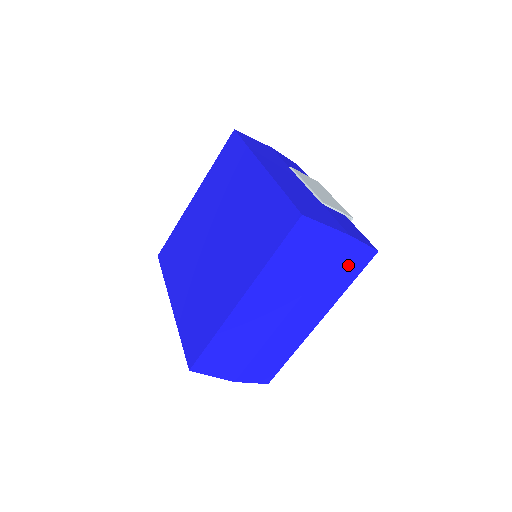
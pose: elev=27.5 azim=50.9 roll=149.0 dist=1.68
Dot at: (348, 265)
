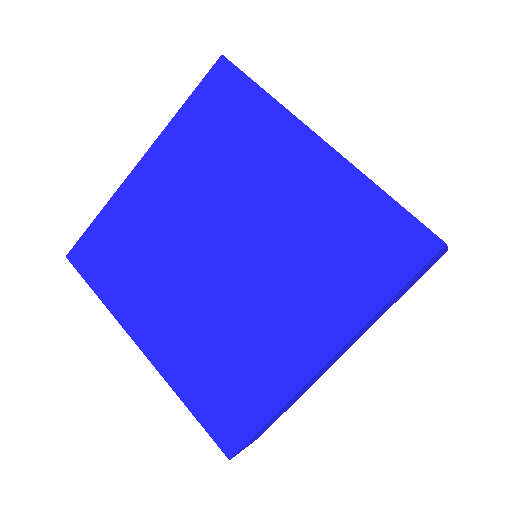
Dot at: occluded
